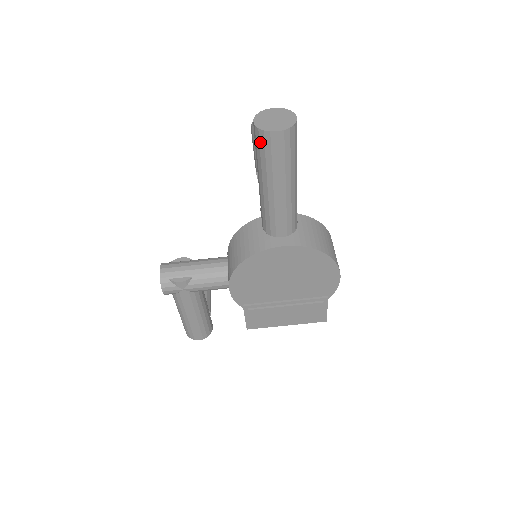
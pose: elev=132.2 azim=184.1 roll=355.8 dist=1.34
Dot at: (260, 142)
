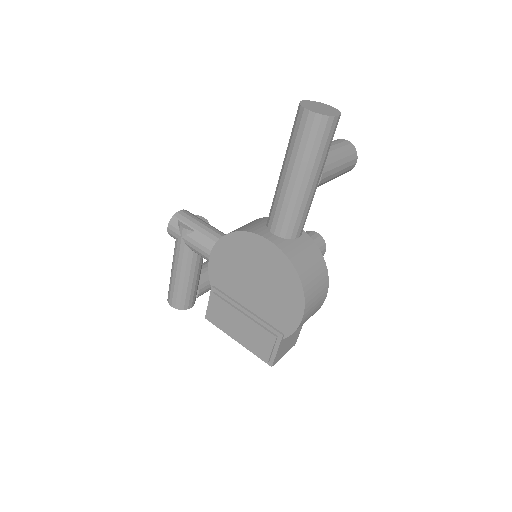
Dot at: (295, 118)
